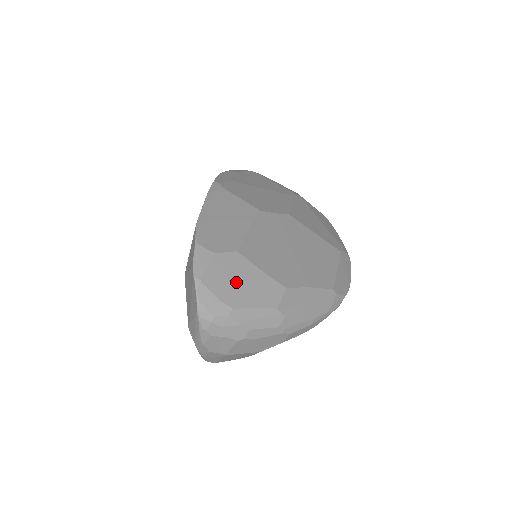
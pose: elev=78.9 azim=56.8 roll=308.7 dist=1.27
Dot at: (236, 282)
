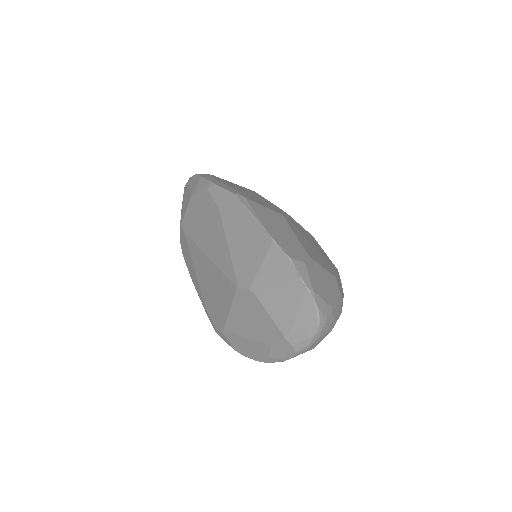
Dot at: (322, 283)
